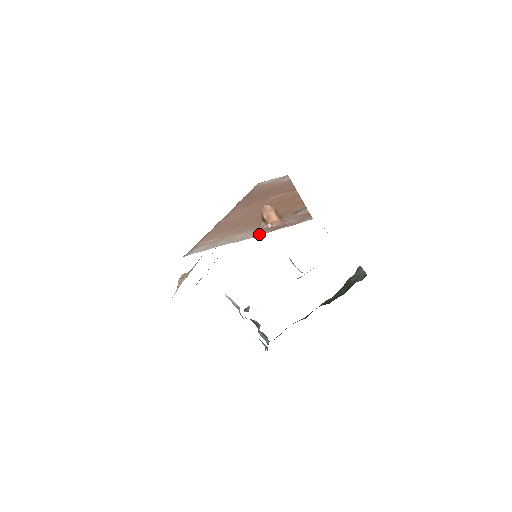
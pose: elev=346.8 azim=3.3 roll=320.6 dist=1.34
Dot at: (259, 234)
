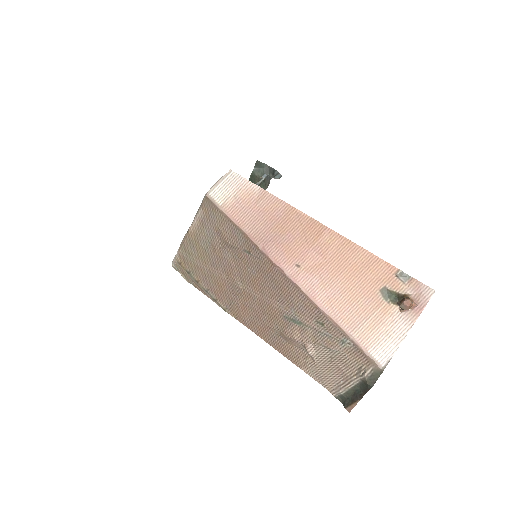
Dot at: (413, 322)
